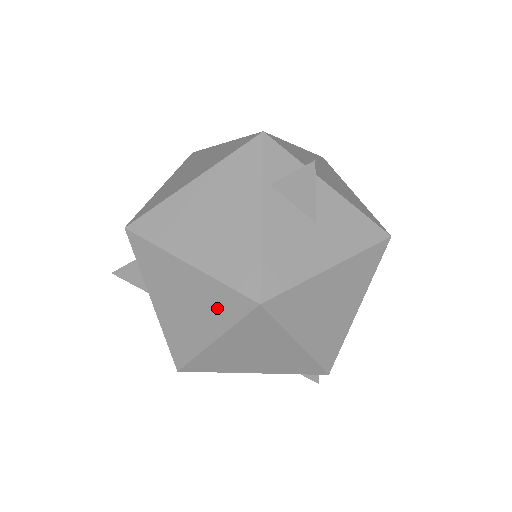
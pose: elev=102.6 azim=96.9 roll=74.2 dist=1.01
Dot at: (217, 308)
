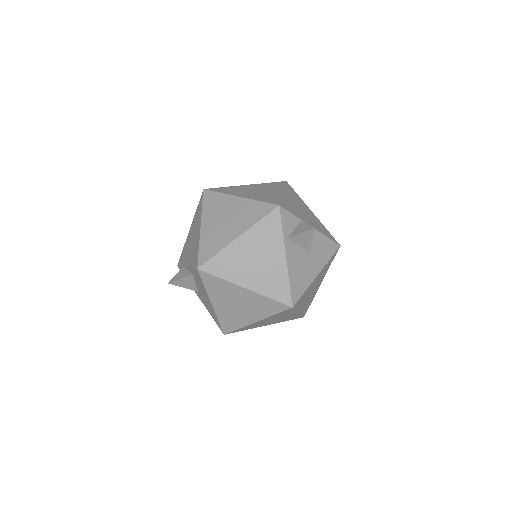
Dot at: (263, 308)
